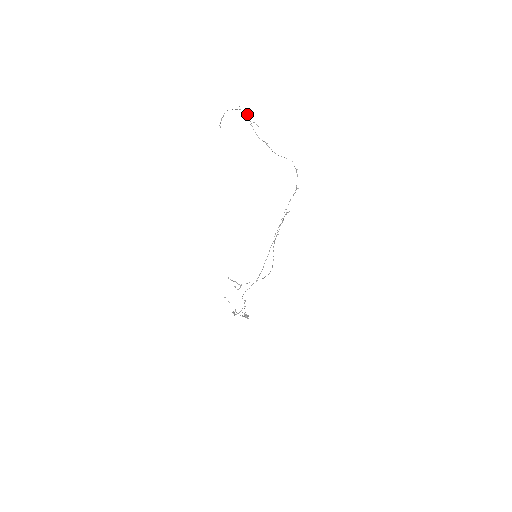
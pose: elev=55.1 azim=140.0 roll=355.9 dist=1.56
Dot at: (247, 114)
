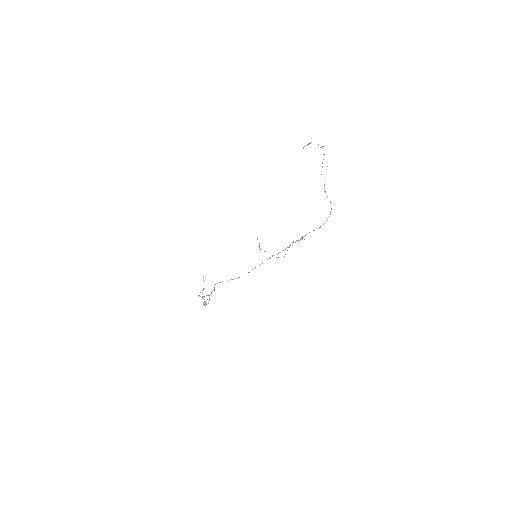
Dot at: occluded
